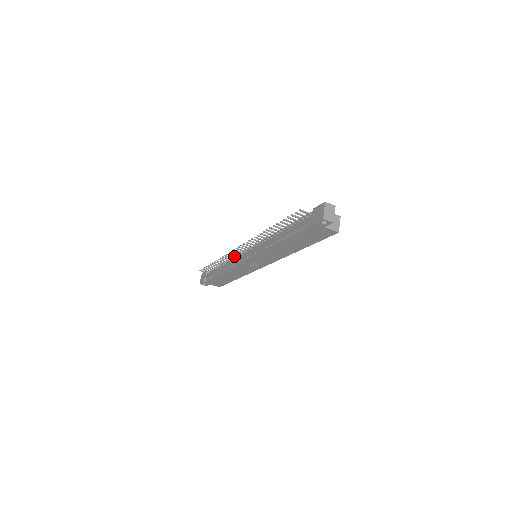
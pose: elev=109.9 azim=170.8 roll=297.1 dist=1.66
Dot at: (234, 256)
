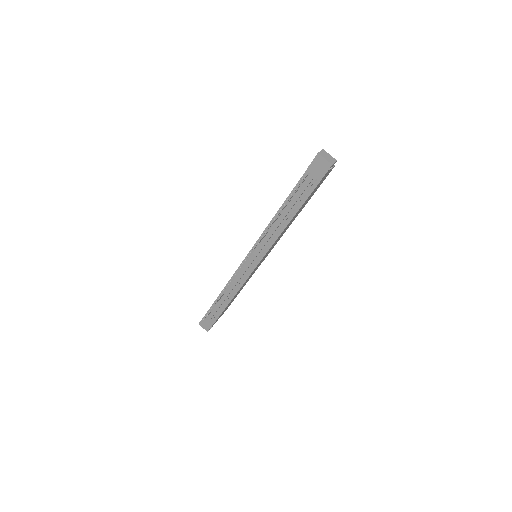
Dot at: (235, 277)
